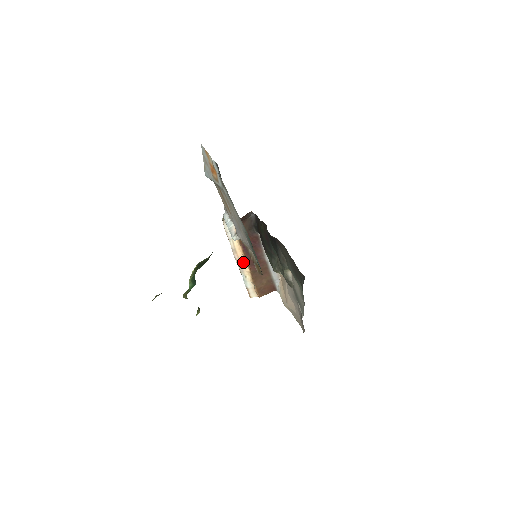
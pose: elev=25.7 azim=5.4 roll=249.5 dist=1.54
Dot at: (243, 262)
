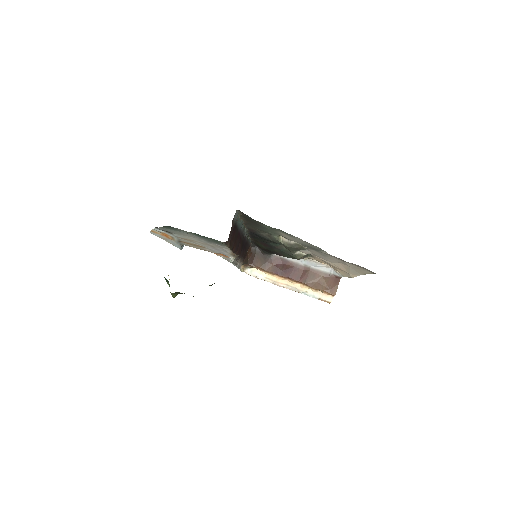
Dot at: (291, 284)
